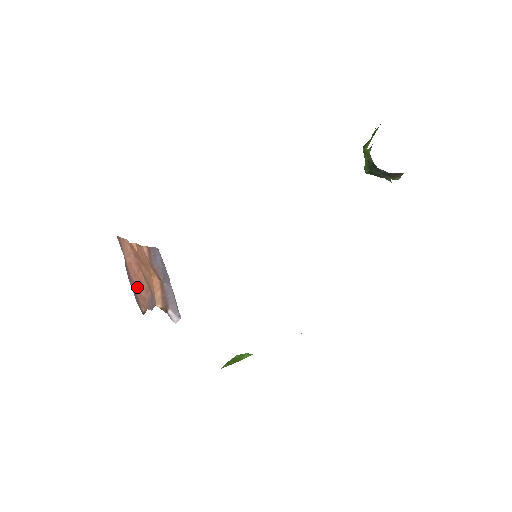
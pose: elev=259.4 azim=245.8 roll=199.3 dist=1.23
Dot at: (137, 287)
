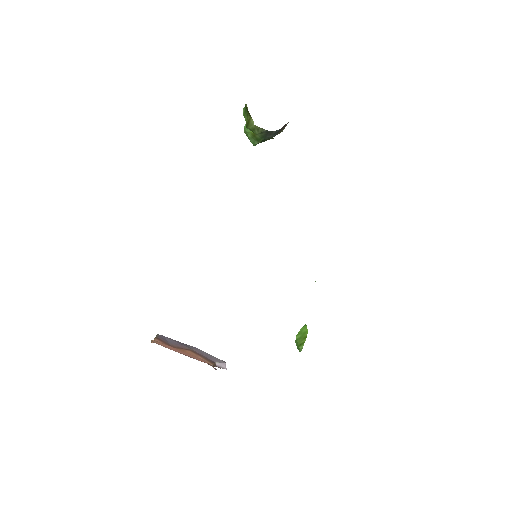
Dot at: (199, 360)
